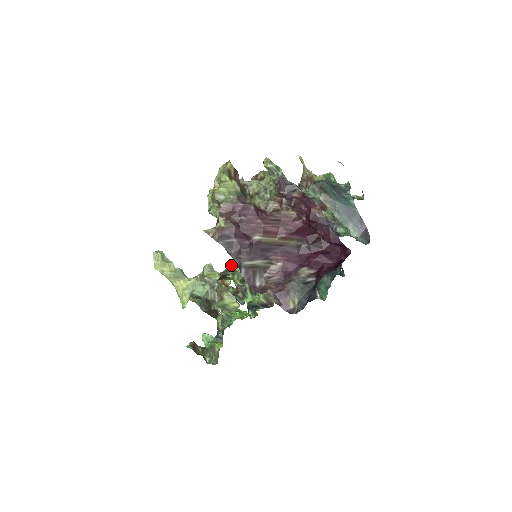
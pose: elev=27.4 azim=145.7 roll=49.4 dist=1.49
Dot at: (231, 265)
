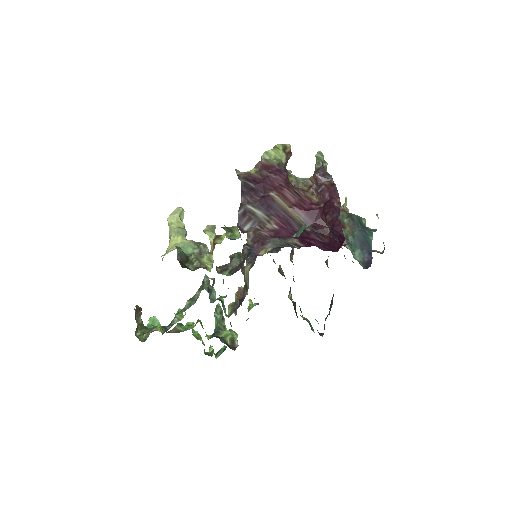
Dot at: (232, 227)
